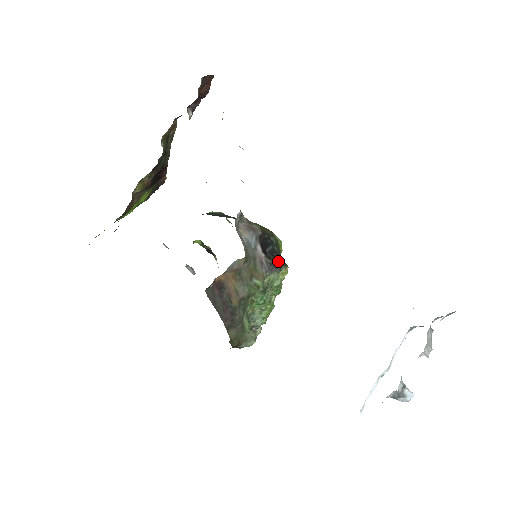
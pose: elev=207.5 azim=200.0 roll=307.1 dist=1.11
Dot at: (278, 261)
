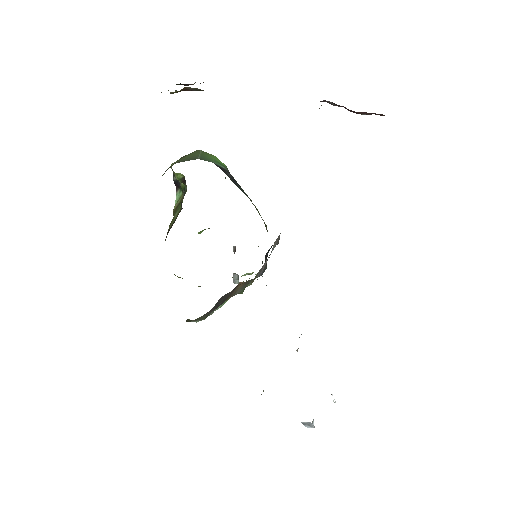
Dot at: occluded
